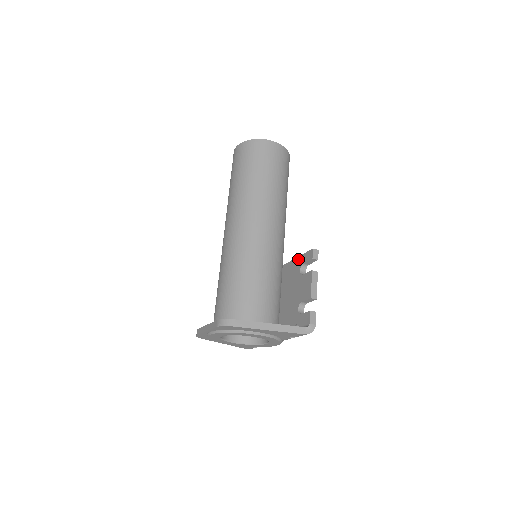
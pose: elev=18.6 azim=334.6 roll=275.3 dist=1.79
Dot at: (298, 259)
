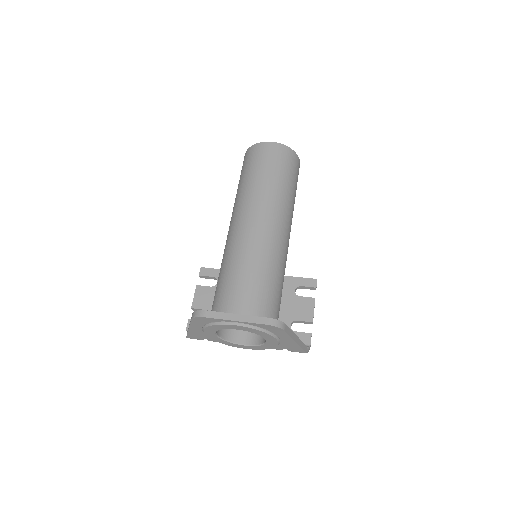
Dot at: (292, 279)
